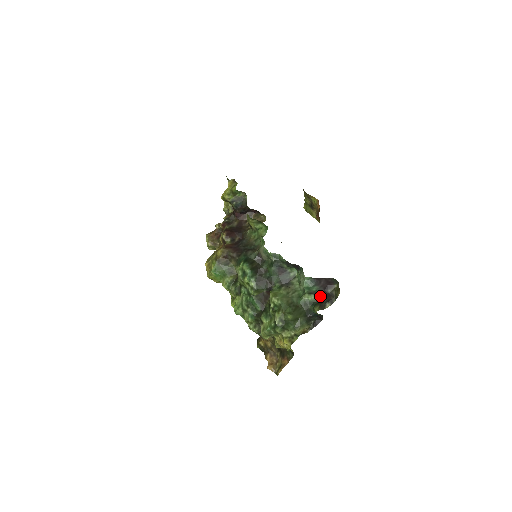
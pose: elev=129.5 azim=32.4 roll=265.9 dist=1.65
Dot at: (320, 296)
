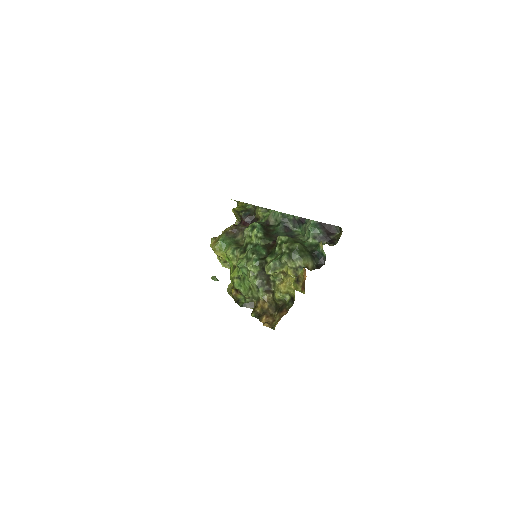
Dot at: (323, 242)
